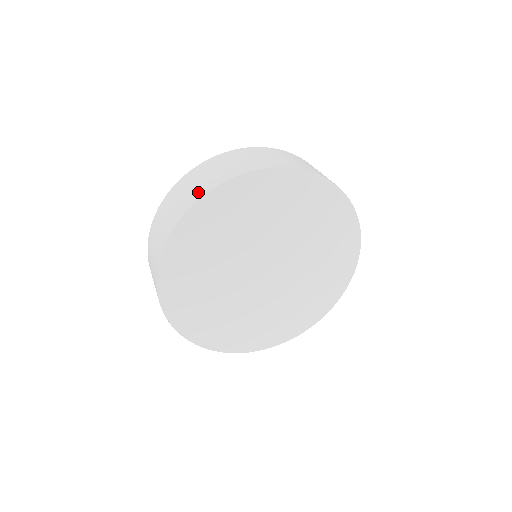
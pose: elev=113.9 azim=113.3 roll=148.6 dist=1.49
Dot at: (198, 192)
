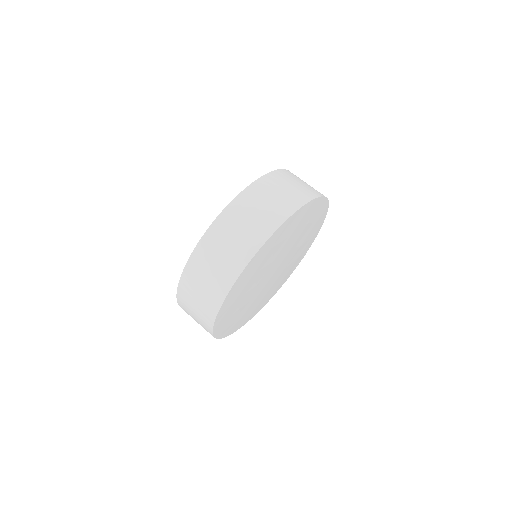
Dot at: (213, 300)
